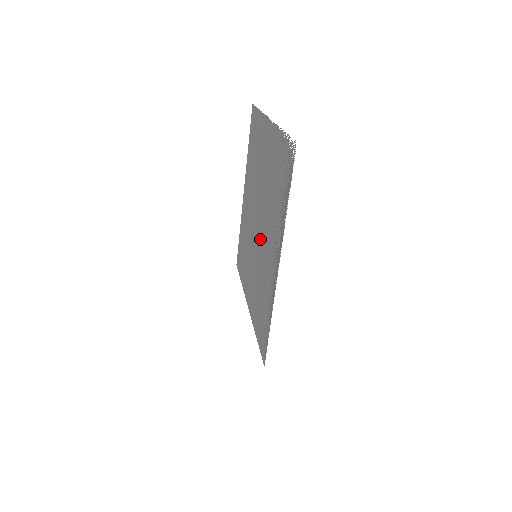
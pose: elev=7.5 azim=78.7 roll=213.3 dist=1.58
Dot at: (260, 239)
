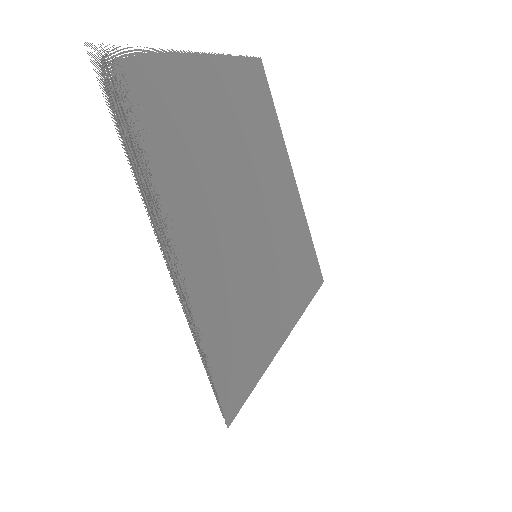
Dot at: (238, 228)
